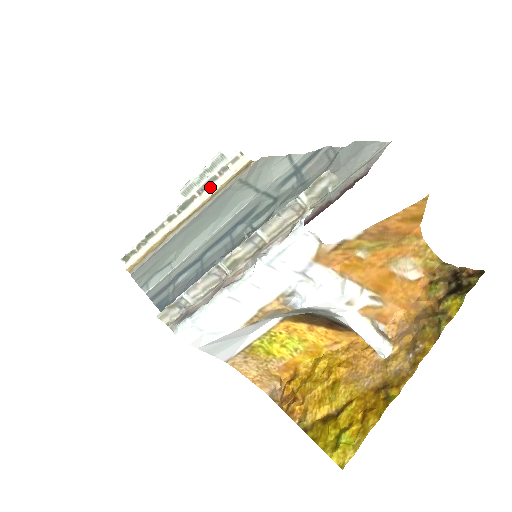
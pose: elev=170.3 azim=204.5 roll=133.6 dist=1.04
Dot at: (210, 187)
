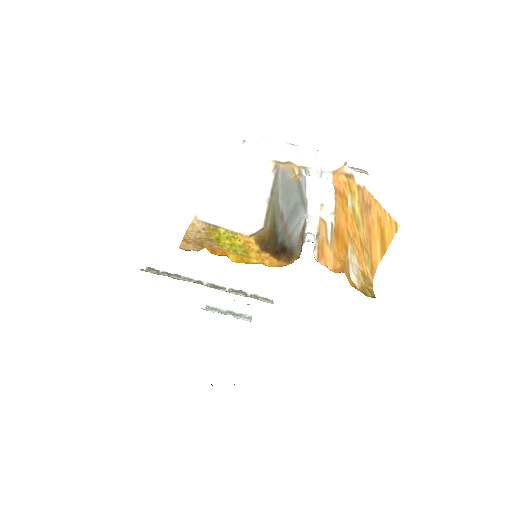
Dot at: (238, 293)
